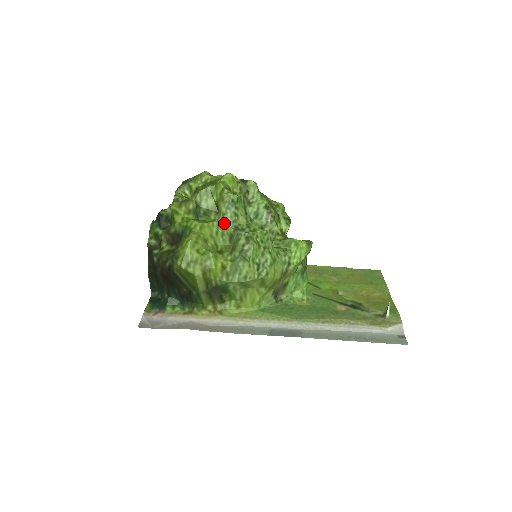
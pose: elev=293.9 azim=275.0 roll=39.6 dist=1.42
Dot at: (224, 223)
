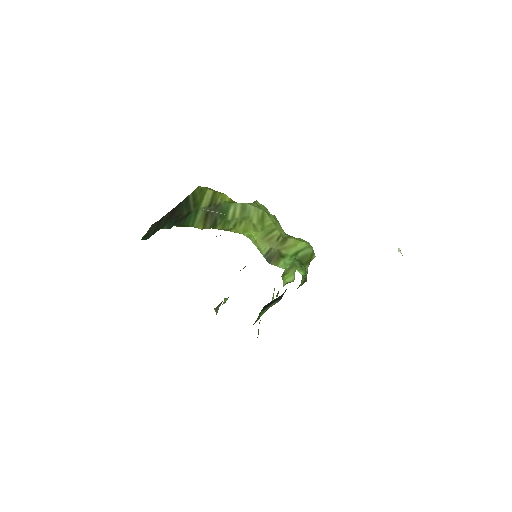
Dot at: occluded
